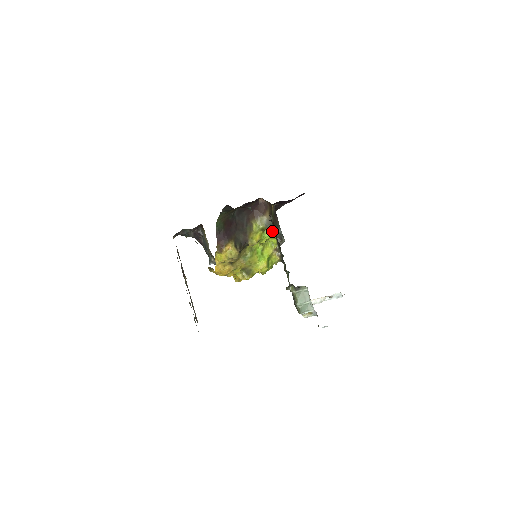
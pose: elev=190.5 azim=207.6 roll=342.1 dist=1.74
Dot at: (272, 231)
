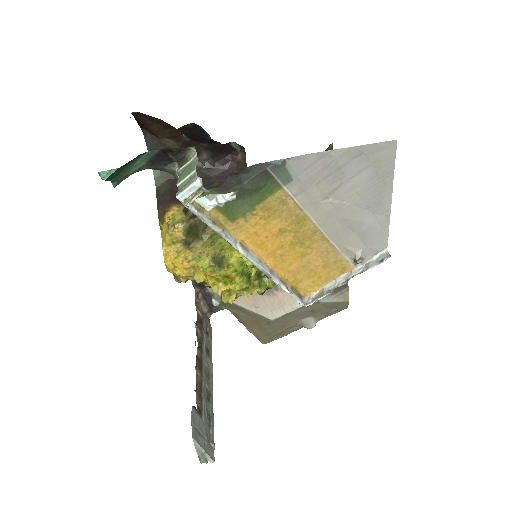
Dot at: occluded
